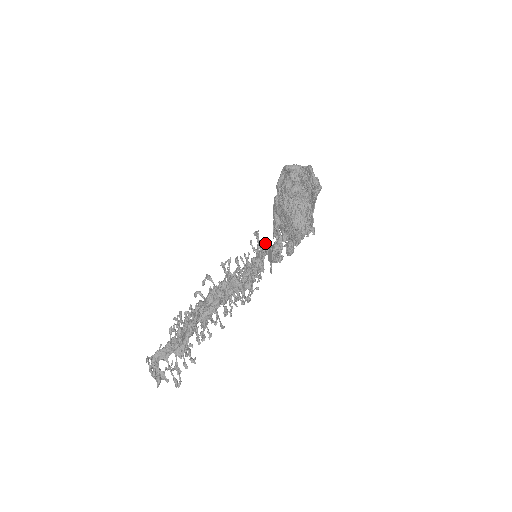
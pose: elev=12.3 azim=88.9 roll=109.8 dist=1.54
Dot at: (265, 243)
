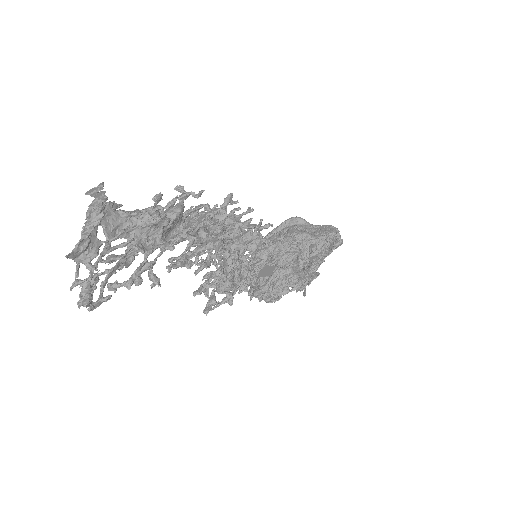
Dot at: occluded
